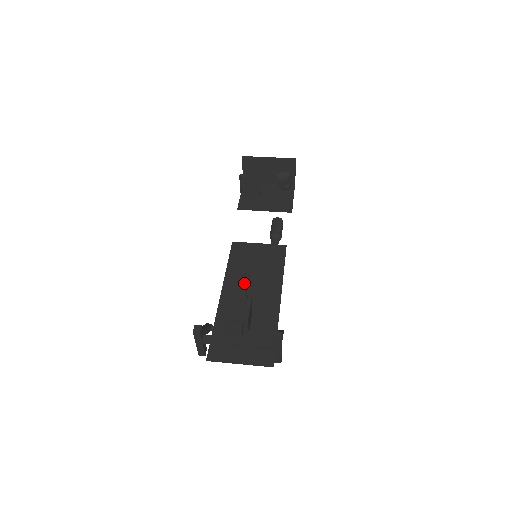
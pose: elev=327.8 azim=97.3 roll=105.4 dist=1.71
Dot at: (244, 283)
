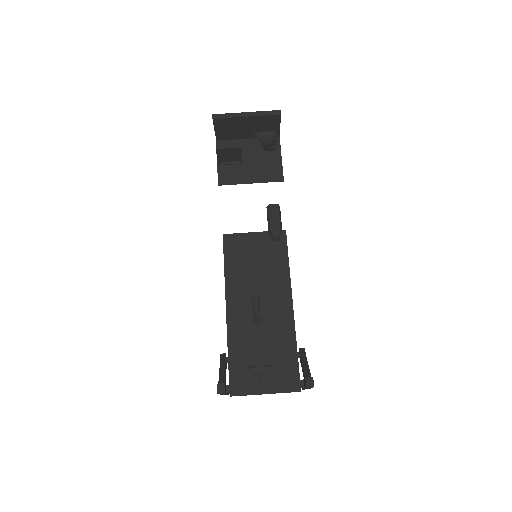
Dot at: (255, 309)
